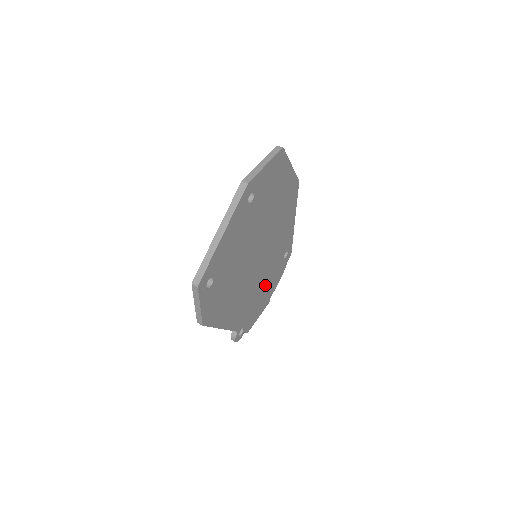
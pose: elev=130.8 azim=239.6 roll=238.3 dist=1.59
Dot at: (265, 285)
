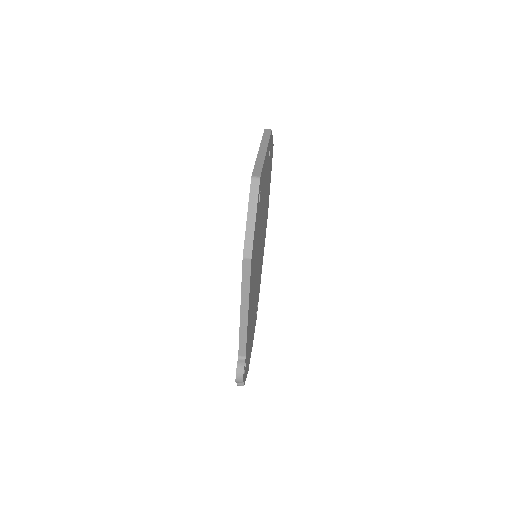
Dot at: occluded
